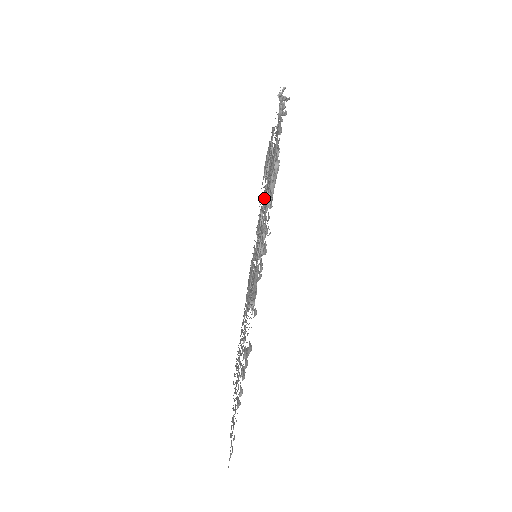
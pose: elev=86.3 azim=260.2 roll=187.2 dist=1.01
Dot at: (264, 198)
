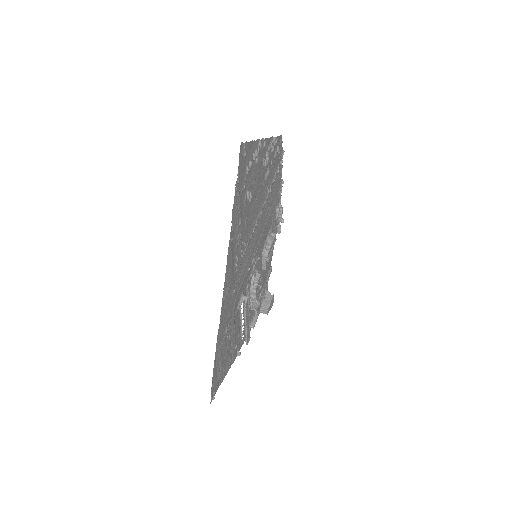
Dot at: (265, 244)
